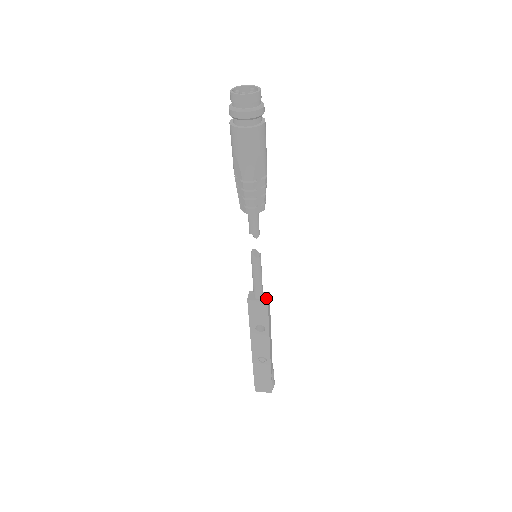
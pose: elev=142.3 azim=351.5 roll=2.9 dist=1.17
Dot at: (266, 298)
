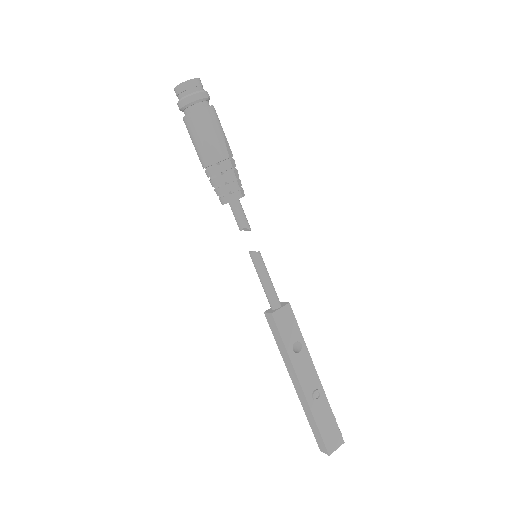
Dot at: (285, 303)
